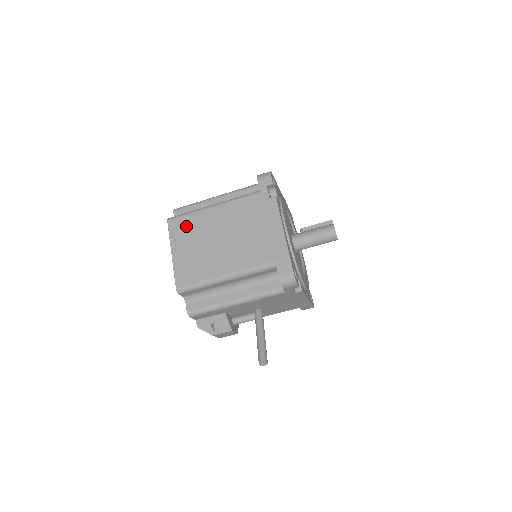
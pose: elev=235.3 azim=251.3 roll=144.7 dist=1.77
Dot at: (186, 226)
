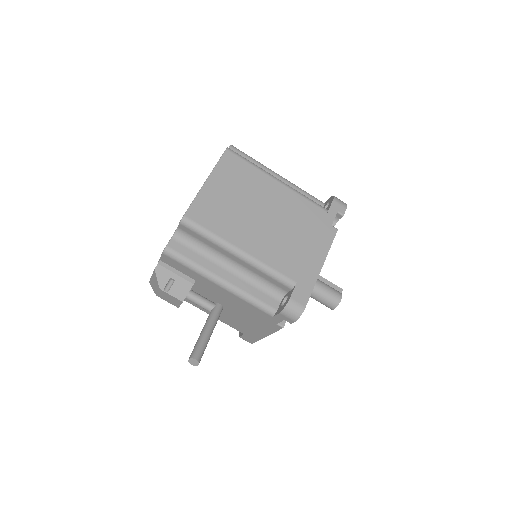
Dot at: (241, 171)
